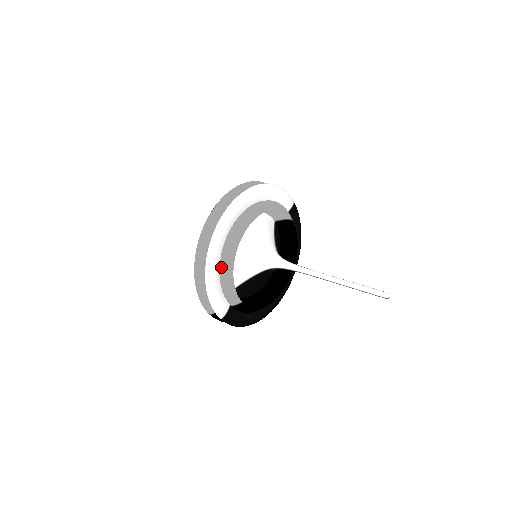
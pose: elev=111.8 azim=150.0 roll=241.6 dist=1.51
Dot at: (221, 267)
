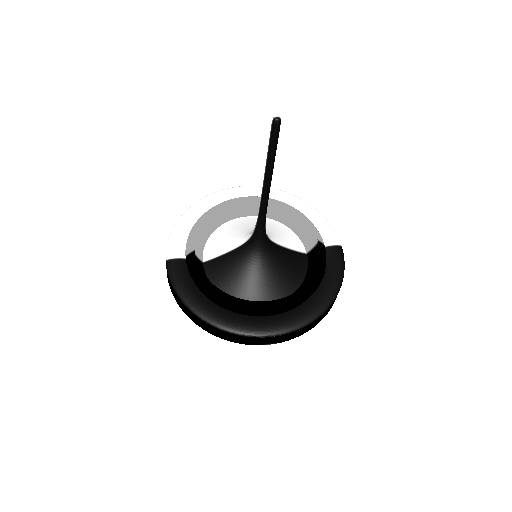
Dot at: occluded
